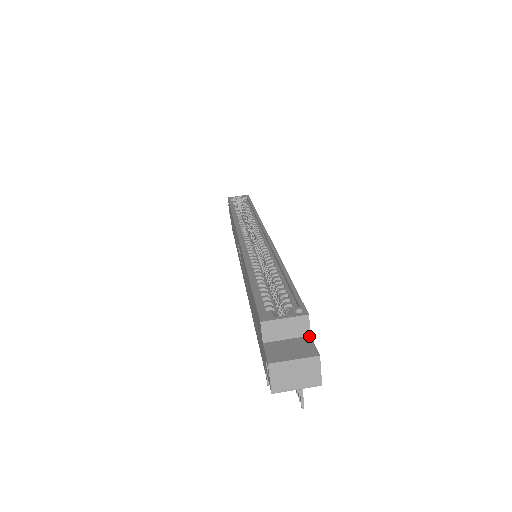
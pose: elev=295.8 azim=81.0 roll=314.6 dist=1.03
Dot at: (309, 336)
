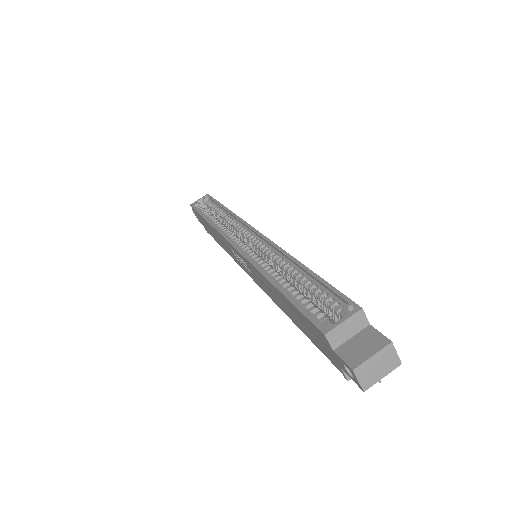
Dot at: (369, 326)
